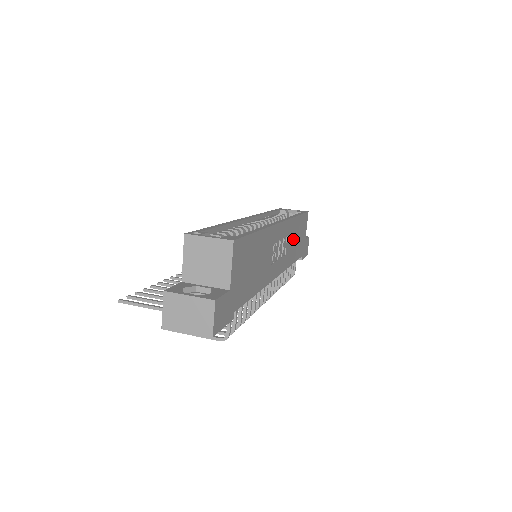
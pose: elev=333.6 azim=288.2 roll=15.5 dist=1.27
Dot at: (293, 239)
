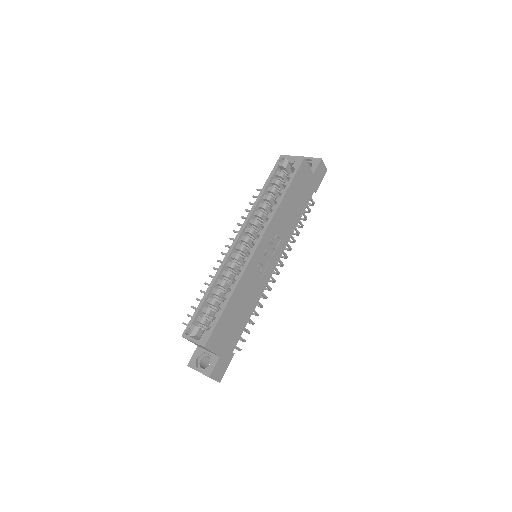
Dot at: (287, 215)
